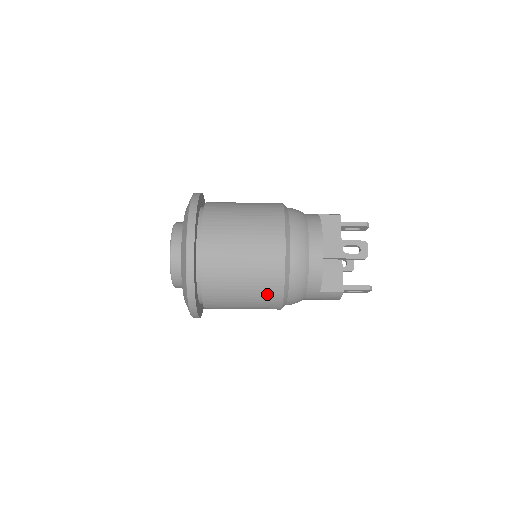
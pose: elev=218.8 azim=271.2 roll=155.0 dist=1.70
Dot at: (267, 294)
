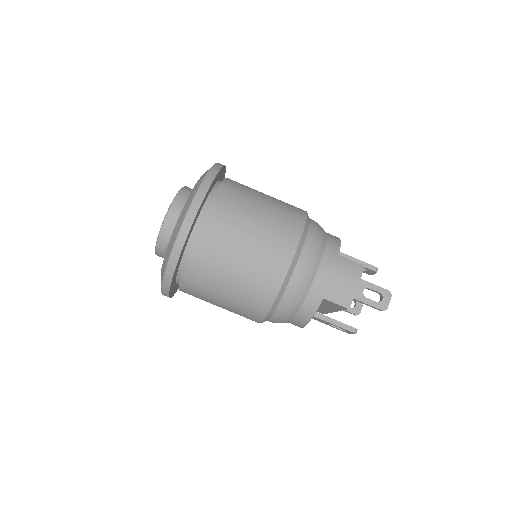
Dot at: (287, 217)
